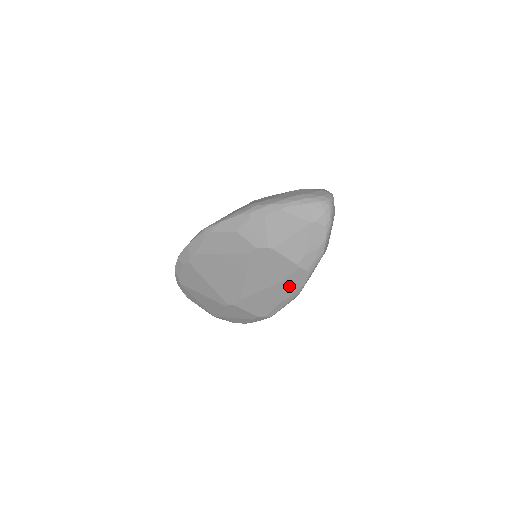
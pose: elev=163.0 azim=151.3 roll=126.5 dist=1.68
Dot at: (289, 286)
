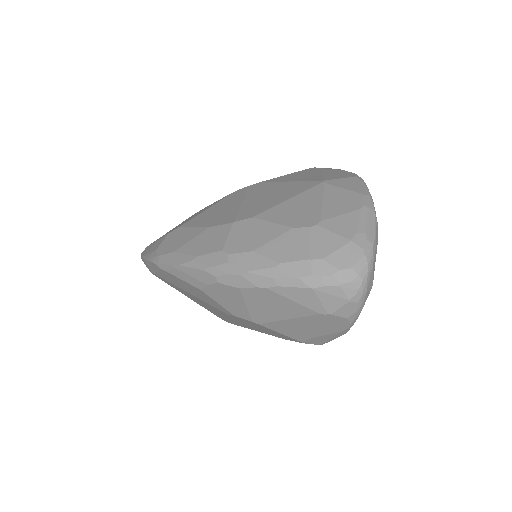
Dot at: occluded
